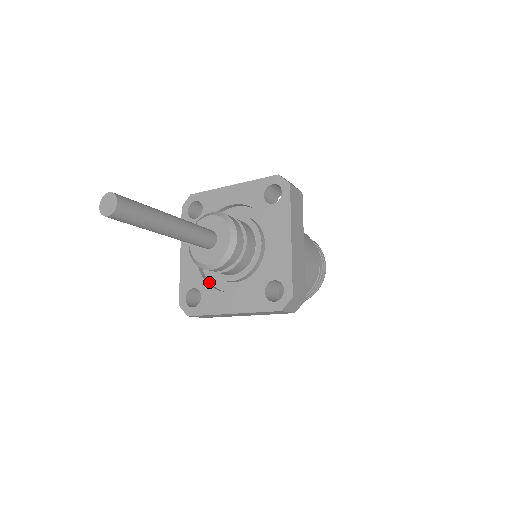
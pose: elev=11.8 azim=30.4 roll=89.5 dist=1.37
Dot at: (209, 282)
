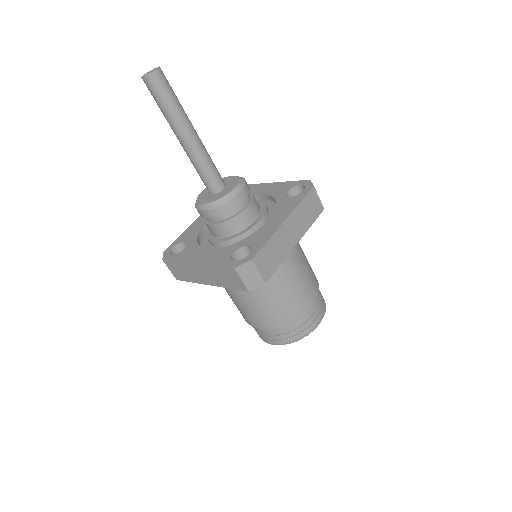
Dot at: occluded
